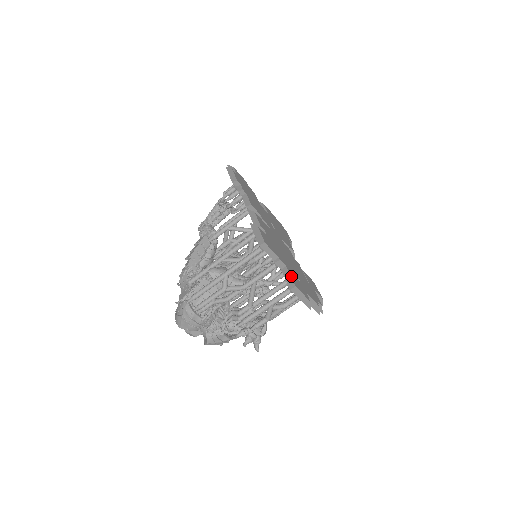
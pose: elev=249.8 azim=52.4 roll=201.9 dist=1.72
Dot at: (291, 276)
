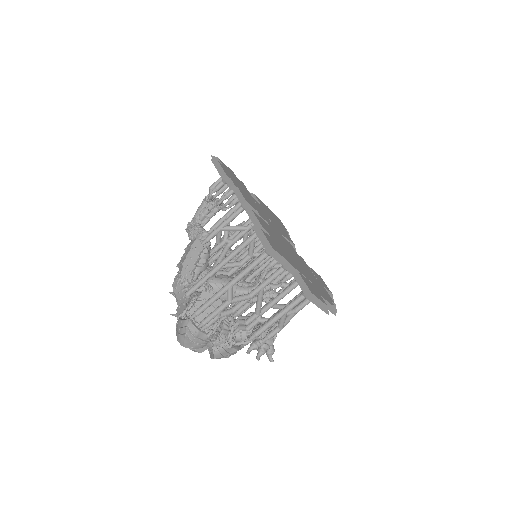
Dot at: (304, 281)
